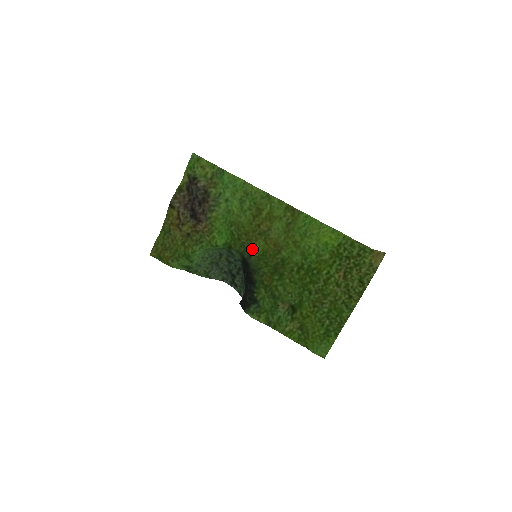
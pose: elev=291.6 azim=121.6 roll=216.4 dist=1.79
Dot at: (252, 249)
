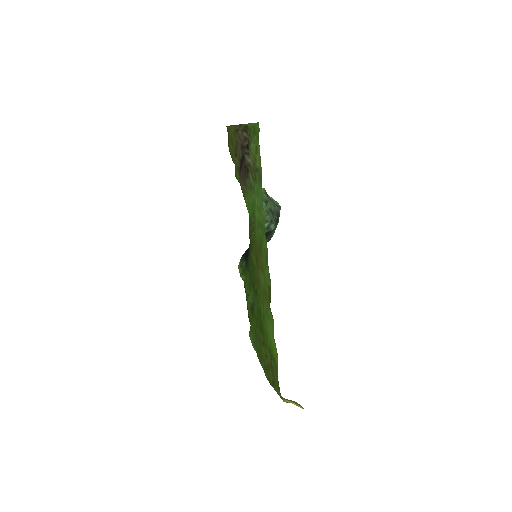
Dot at: (251, 252)
